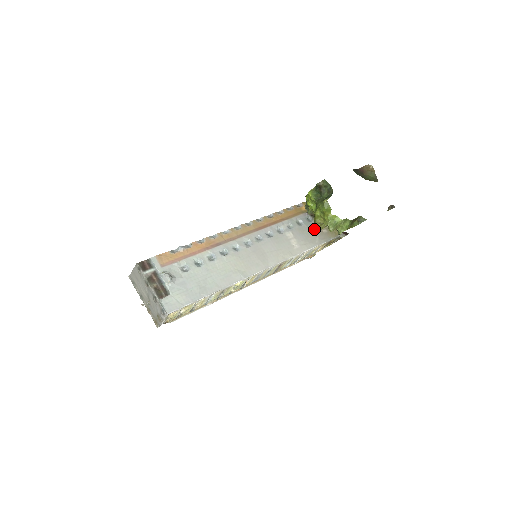
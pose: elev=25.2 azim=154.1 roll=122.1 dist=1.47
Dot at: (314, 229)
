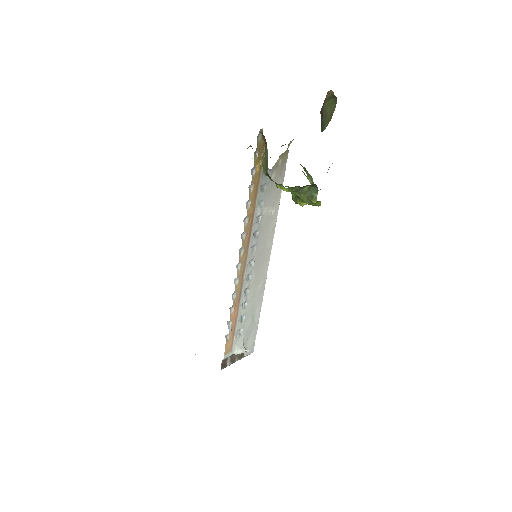
Dot at: occluded
